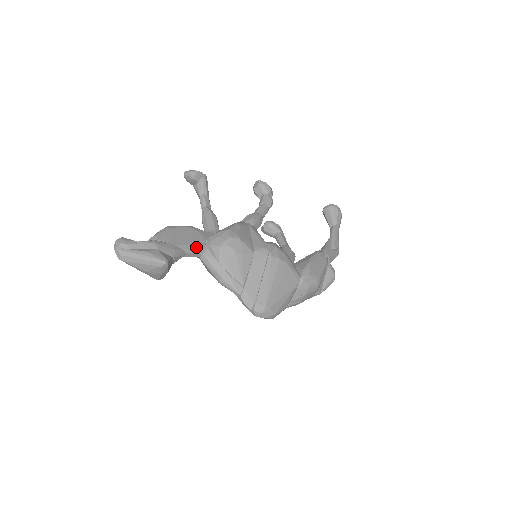
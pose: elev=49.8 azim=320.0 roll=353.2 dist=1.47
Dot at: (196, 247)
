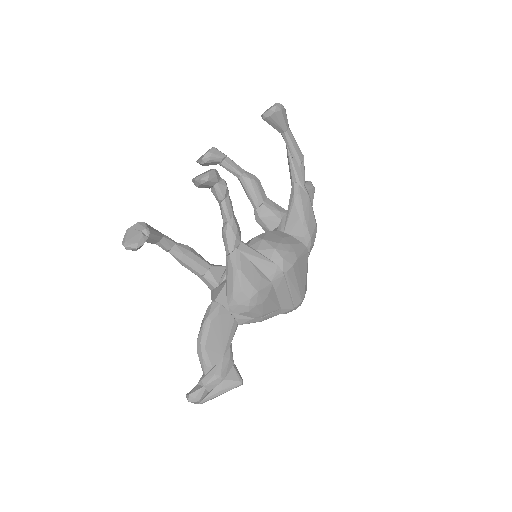
Dot at: (232, 331)
